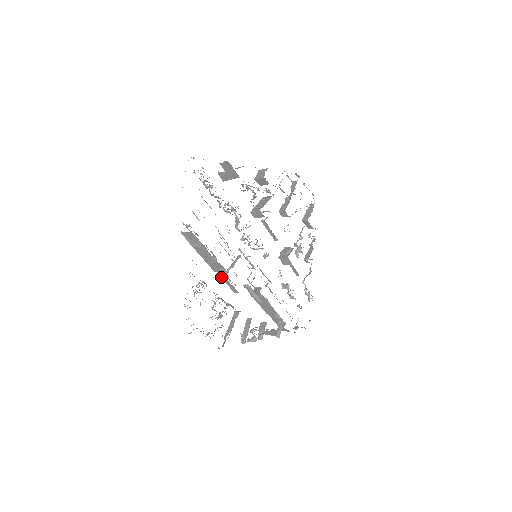
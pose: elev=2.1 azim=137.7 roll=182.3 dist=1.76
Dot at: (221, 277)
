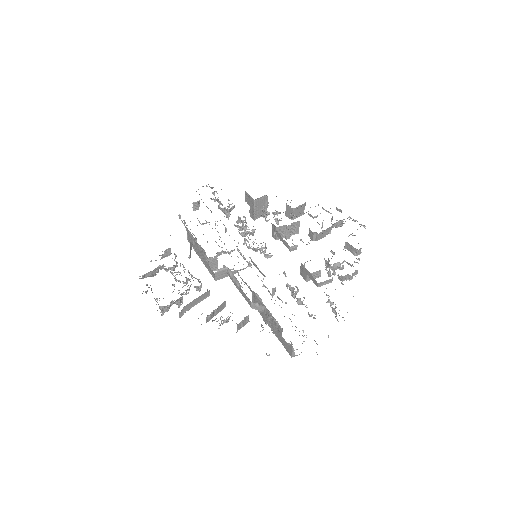
Dot at: (205, 265)
